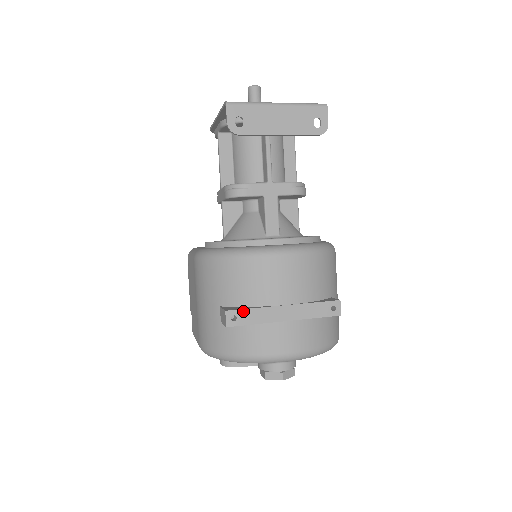
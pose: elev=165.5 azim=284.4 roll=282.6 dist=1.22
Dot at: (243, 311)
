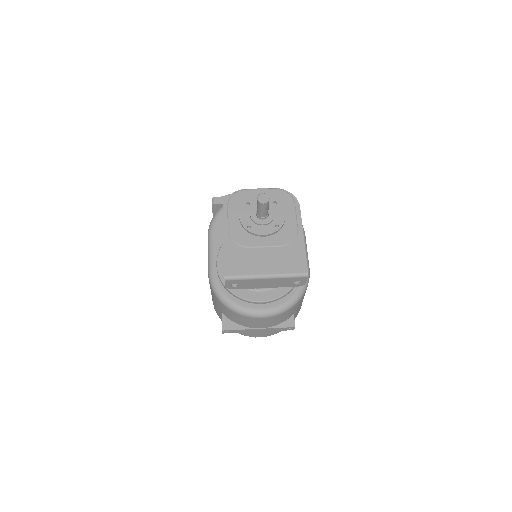
Dot at: (233, 330)
